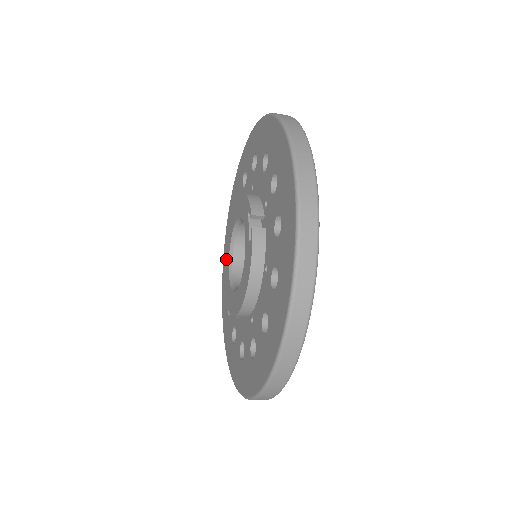
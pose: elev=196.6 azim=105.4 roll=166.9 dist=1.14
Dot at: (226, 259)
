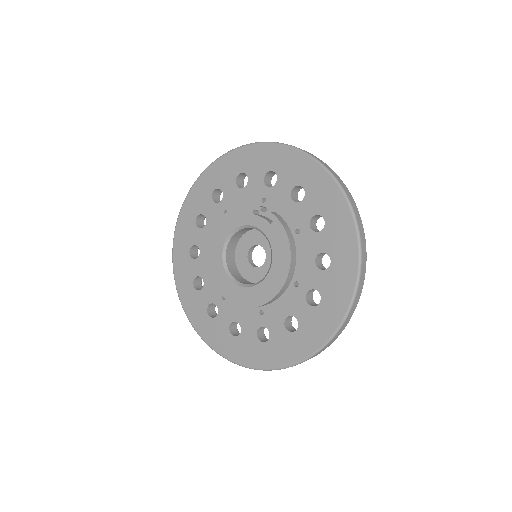
Dot at: (221, 282)
